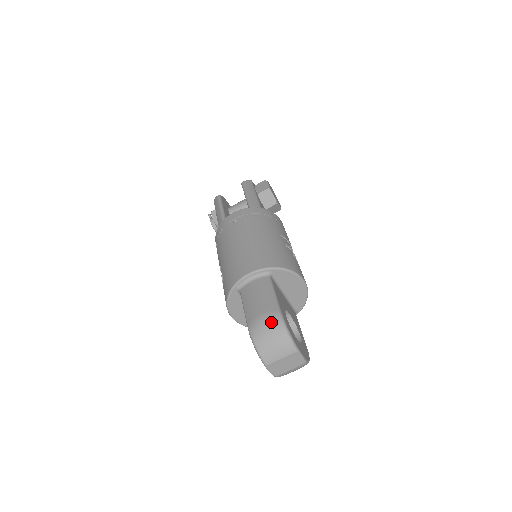
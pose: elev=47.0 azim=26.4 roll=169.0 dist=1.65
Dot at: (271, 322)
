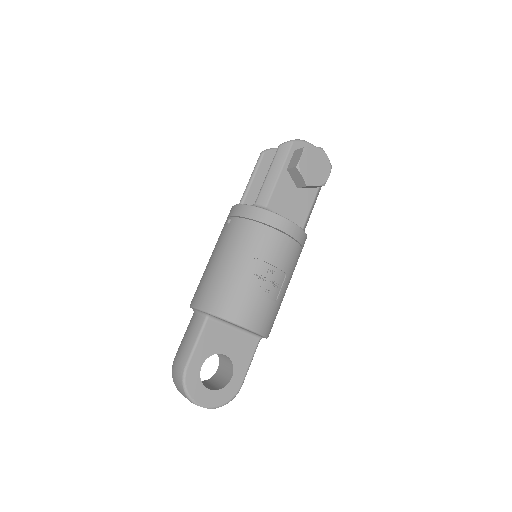
Dot at: (177, 372)
